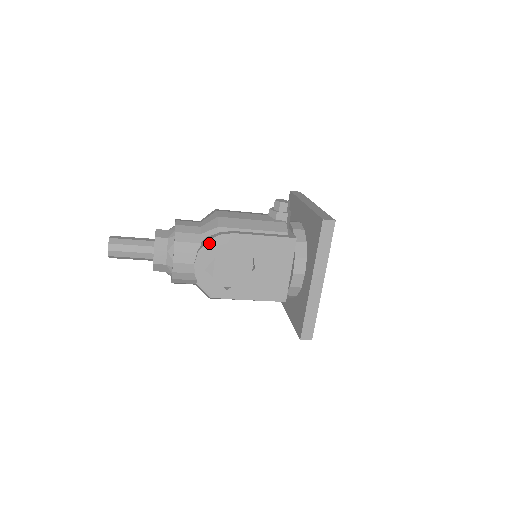
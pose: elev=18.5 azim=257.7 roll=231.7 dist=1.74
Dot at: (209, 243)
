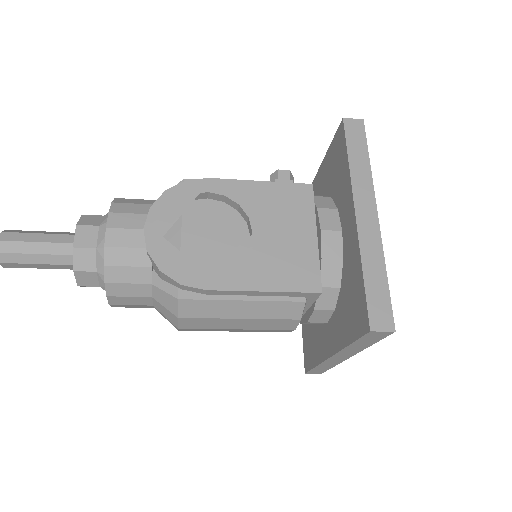
Dot at: (169, 193)
